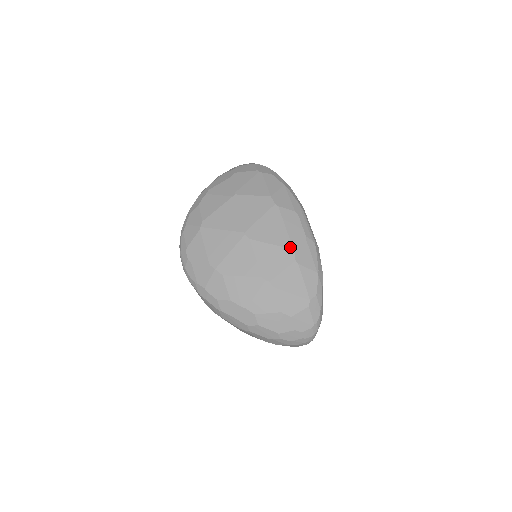
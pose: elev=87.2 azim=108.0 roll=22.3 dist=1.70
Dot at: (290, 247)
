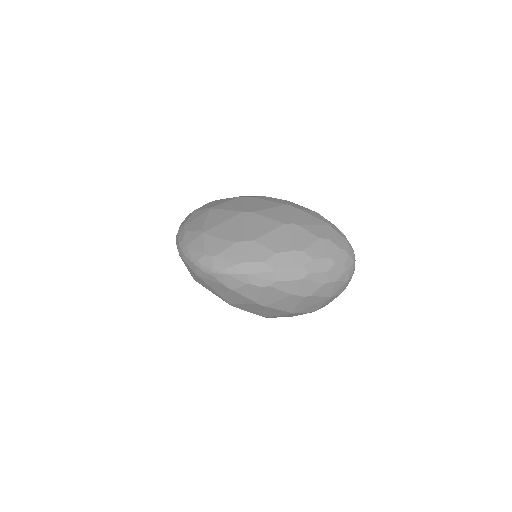
Dot at: (284, 204)
